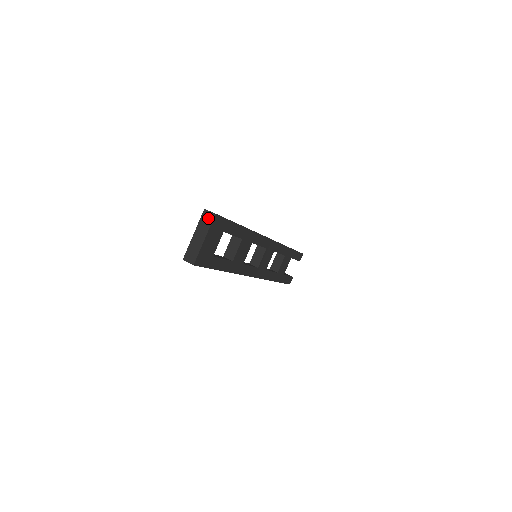
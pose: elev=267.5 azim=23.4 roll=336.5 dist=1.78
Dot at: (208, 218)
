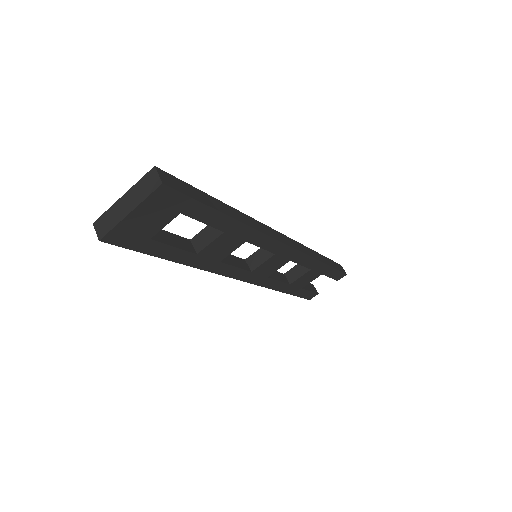
Dot at: (151, 183)
